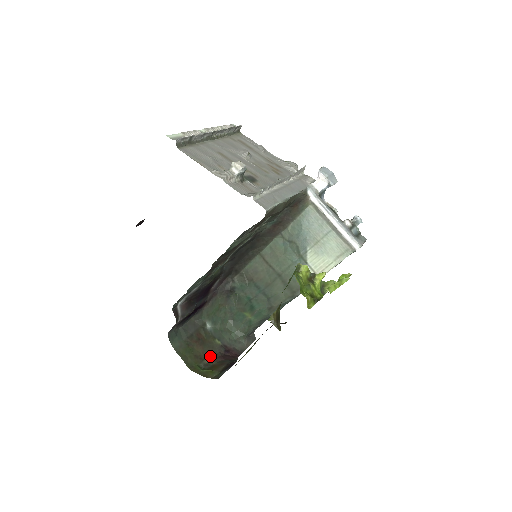
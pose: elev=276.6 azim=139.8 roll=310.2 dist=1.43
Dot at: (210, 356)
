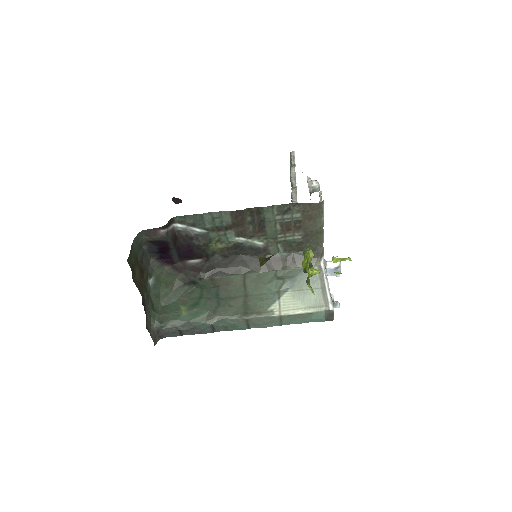
Dot at: (137, 286)
